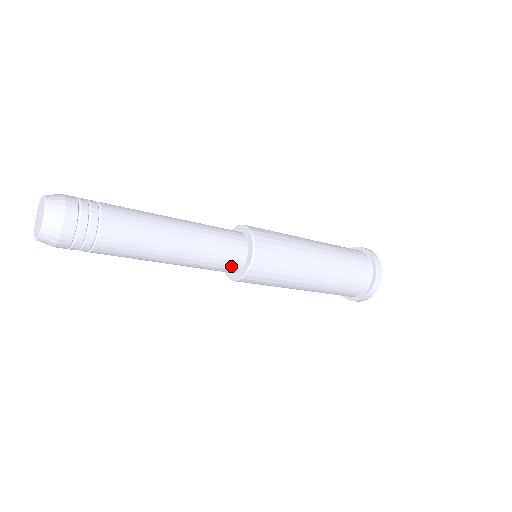
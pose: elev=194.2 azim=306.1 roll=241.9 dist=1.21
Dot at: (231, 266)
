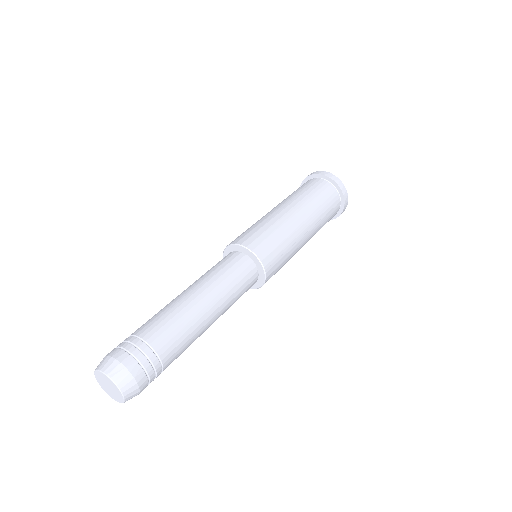
Dot at: occluded
